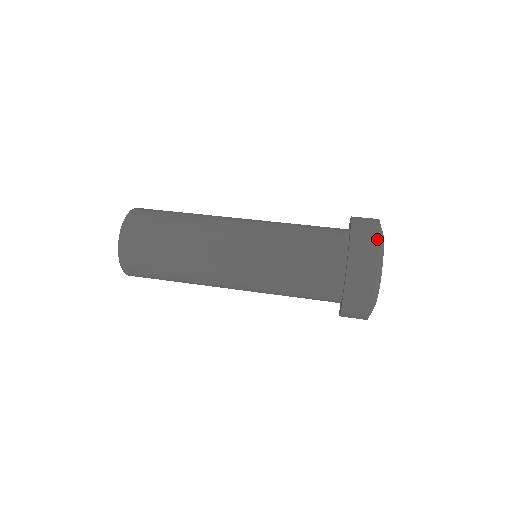
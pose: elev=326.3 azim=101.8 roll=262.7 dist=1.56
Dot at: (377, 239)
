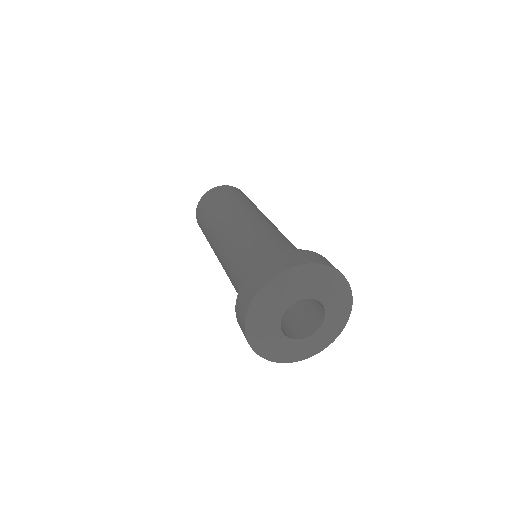
Dot at: (245, 311)
